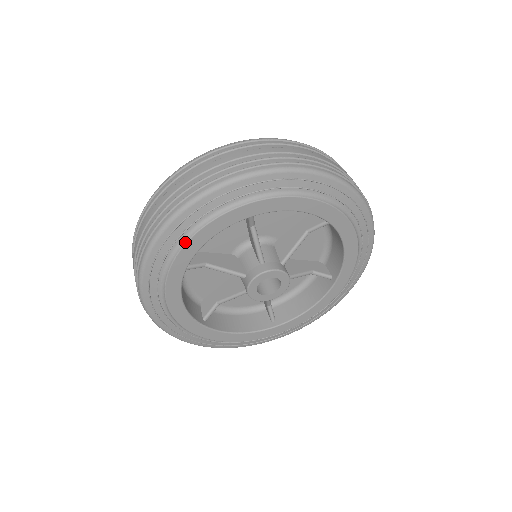
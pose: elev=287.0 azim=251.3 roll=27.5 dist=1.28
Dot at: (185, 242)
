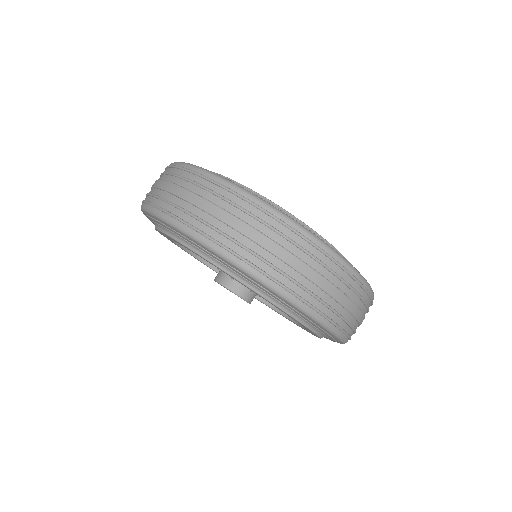
Dot at: (161, 230)
